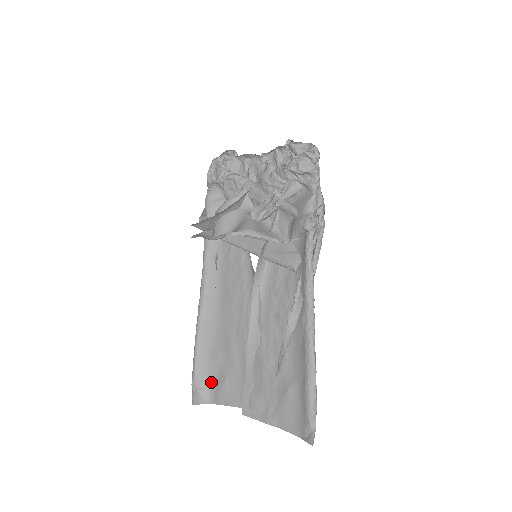
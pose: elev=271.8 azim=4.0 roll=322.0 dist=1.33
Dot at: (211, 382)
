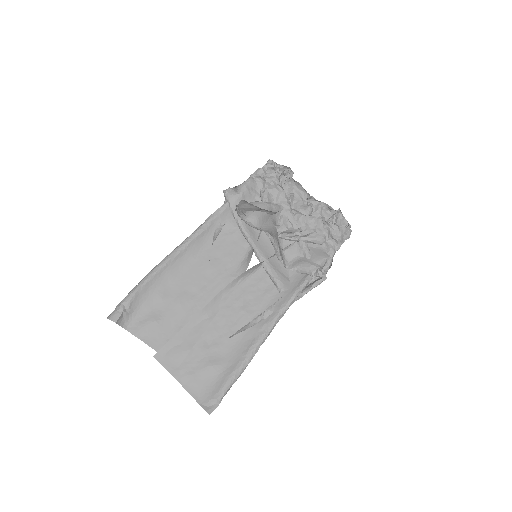
Dot at: (139, 313)
